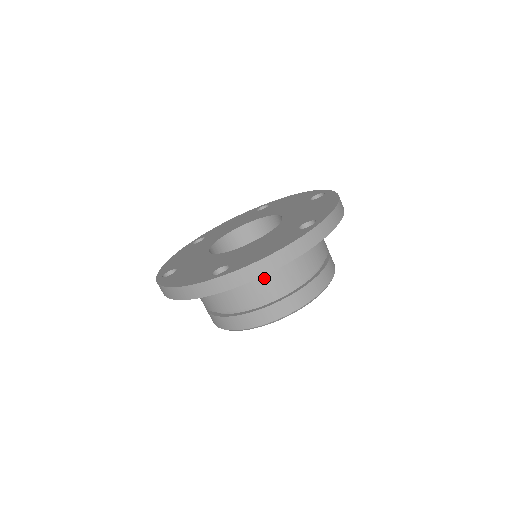
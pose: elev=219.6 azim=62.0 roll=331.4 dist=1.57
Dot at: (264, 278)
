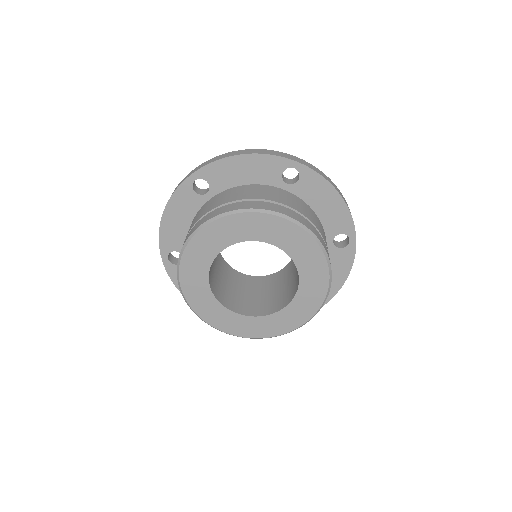
Dot at: (307, 209)
